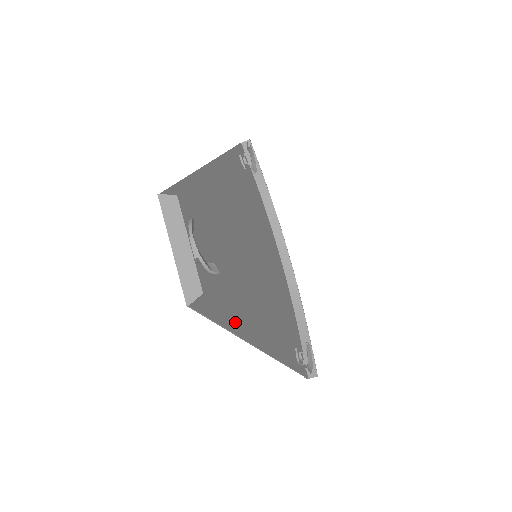
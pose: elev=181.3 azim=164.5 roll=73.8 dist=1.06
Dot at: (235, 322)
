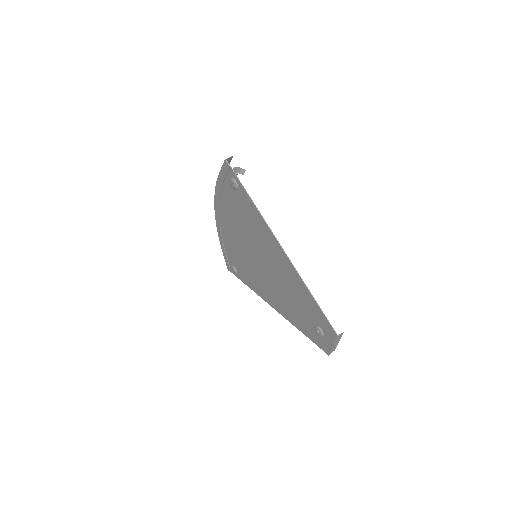
Dot at: (296, 323)
